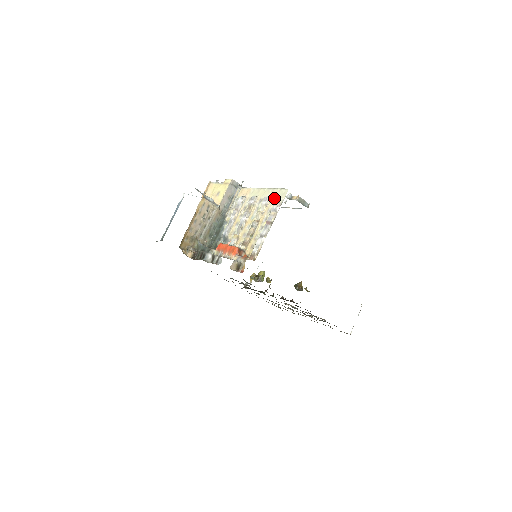
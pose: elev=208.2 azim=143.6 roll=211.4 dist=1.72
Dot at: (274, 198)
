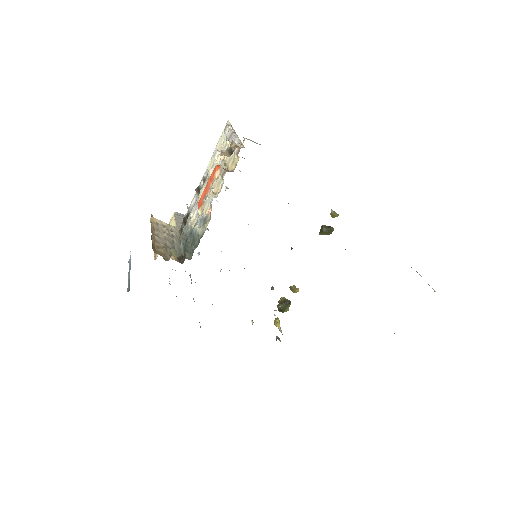
Dot at: (222, 142)
